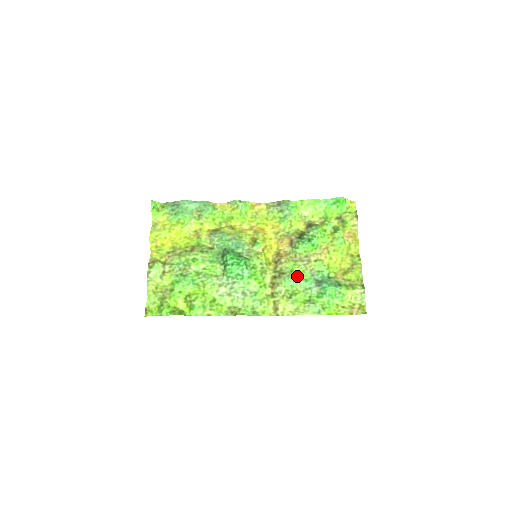
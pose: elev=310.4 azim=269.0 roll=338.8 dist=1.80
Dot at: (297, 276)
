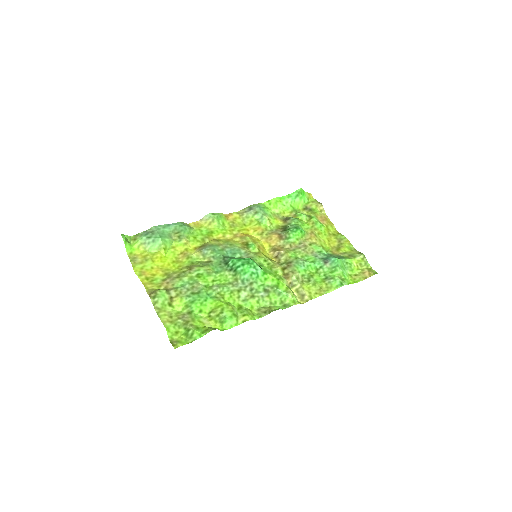
Dot at: (304, 260)
